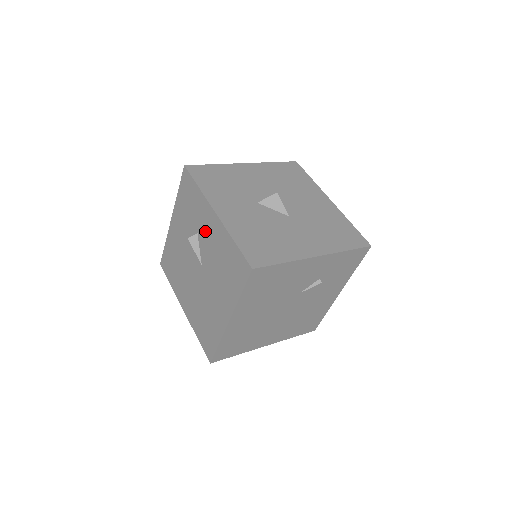
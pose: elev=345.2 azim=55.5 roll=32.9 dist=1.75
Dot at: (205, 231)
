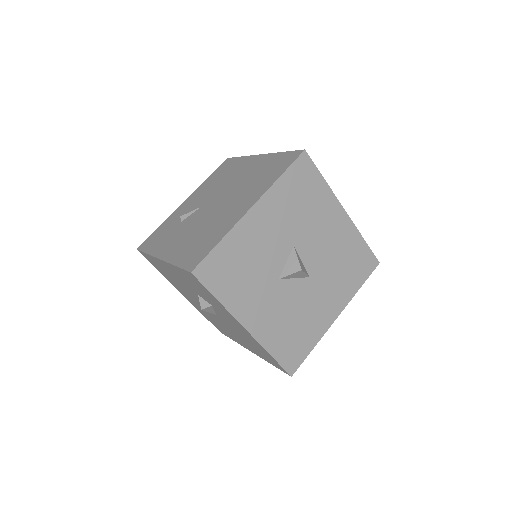
Dot at: (226, 317)
